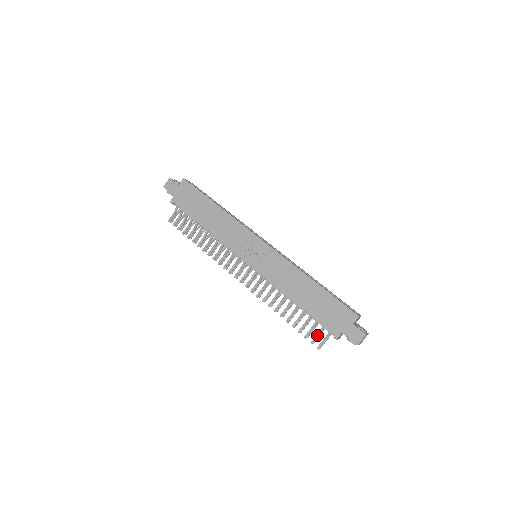
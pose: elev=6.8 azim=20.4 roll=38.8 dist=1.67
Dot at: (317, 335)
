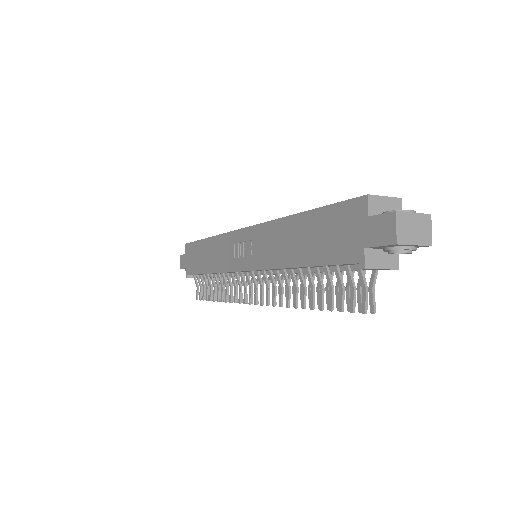
Dot at: (351, 291)
